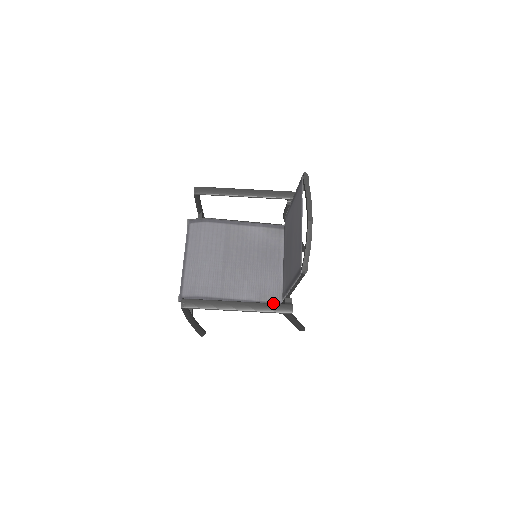
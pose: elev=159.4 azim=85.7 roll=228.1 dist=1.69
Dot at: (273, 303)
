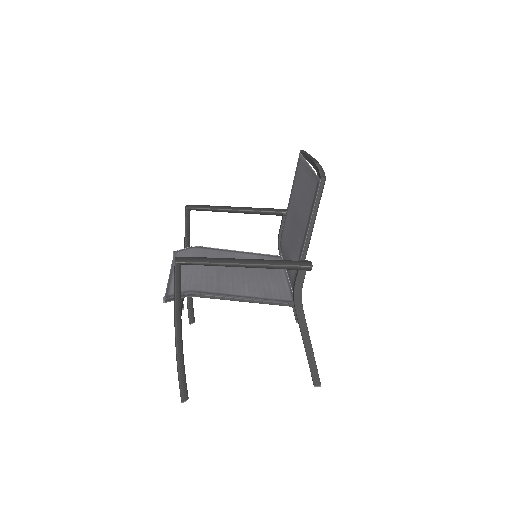
Dot at: (287, 260)
